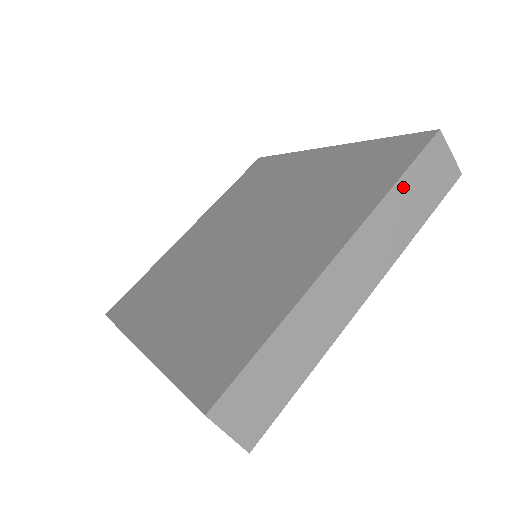
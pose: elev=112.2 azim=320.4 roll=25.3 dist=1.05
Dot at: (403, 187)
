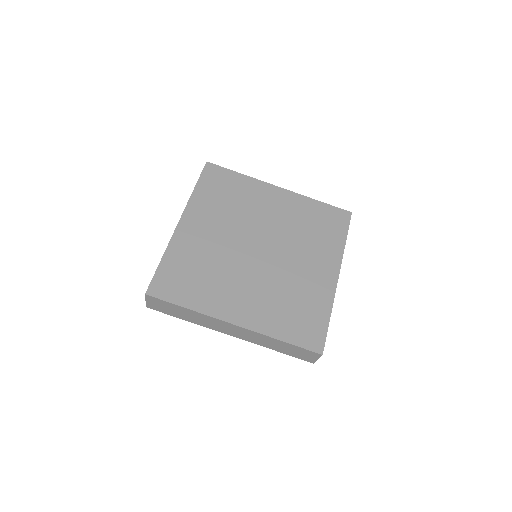
Dot at: occluded
